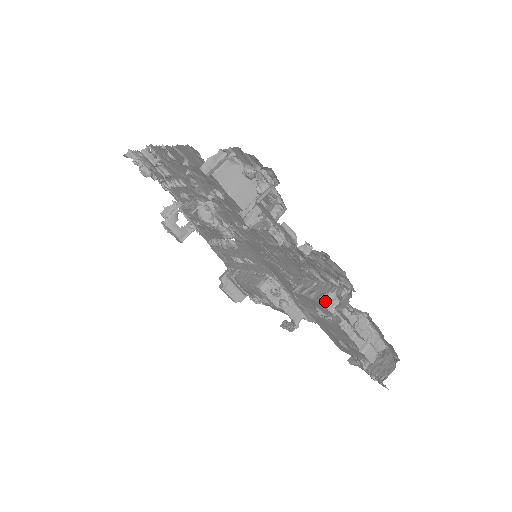
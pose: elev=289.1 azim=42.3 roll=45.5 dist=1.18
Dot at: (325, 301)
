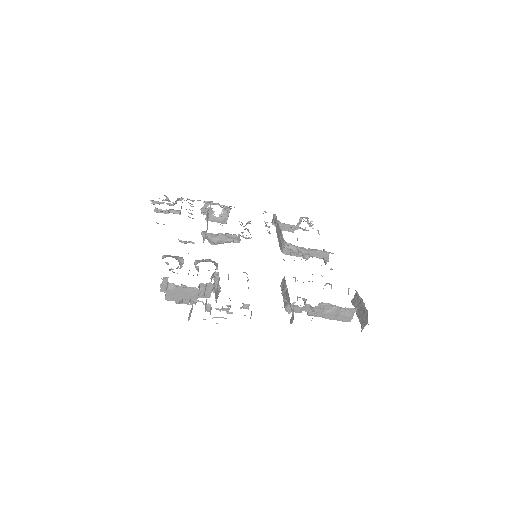
Dot at: (288, 310)
